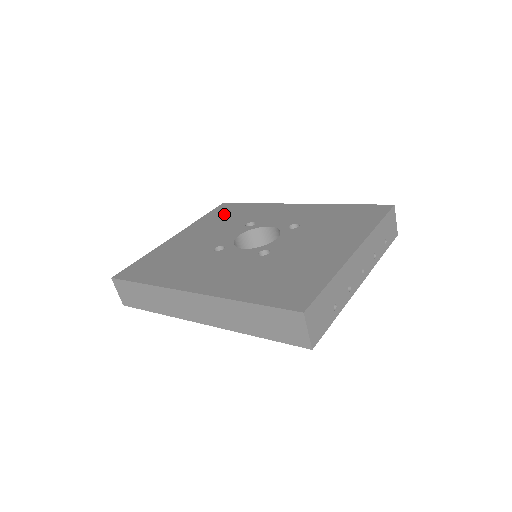
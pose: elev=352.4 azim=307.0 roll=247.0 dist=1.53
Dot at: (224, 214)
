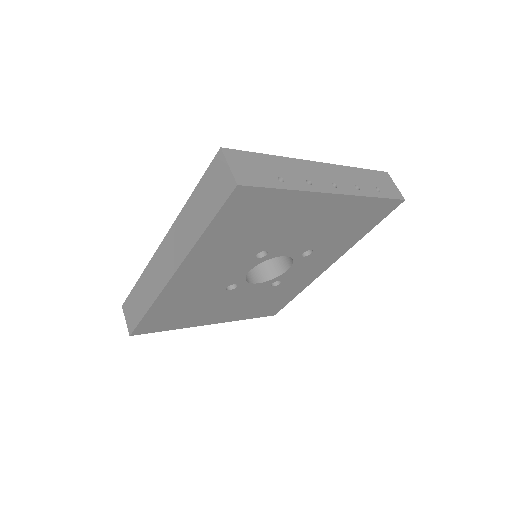
Dot at: occluded
